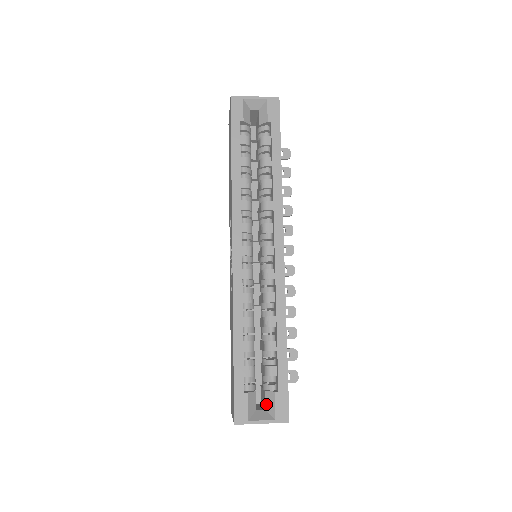
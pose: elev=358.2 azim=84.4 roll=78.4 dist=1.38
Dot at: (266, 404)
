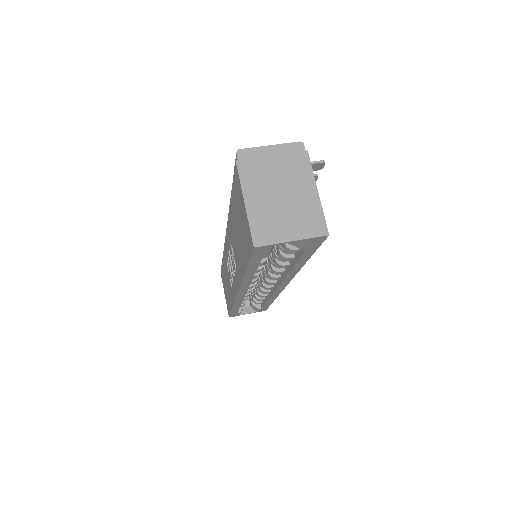
Dot at: (251, 306)
